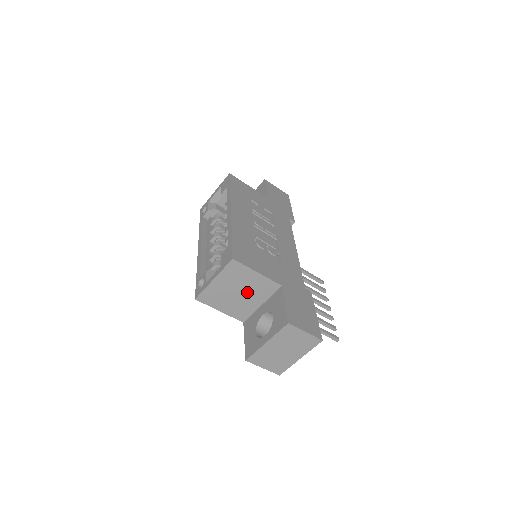
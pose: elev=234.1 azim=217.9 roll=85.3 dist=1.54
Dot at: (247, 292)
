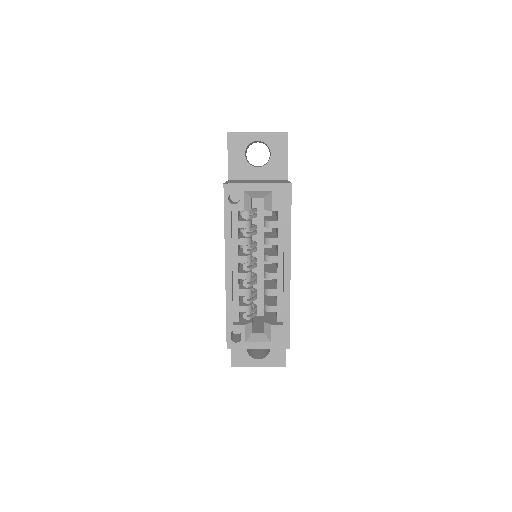
Dot at: occluded
